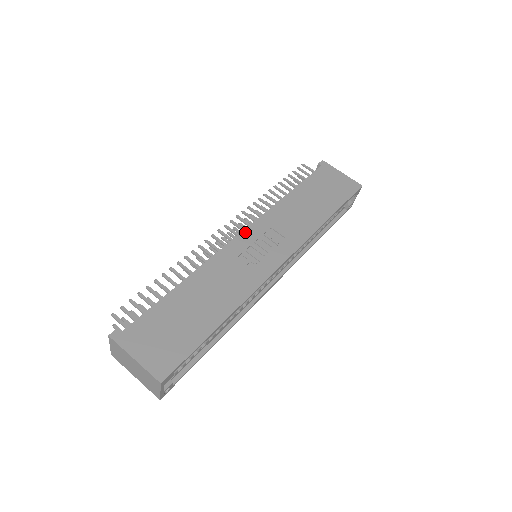
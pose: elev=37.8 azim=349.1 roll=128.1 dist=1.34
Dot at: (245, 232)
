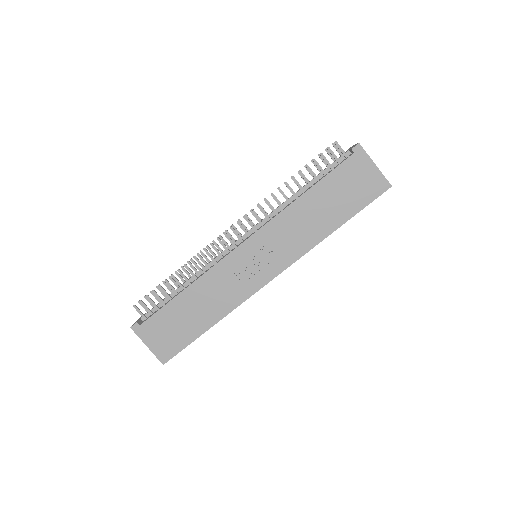
Dot at: (245, 243)
